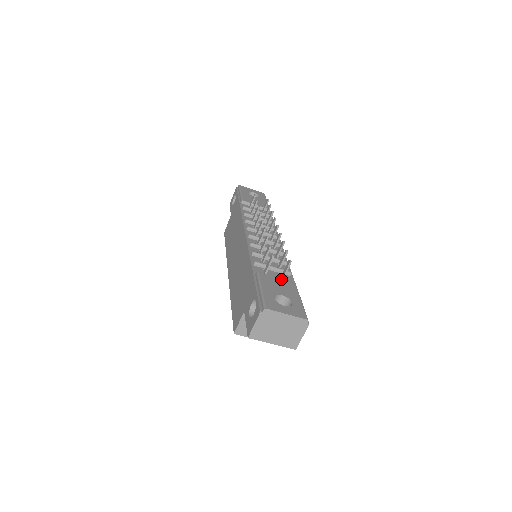
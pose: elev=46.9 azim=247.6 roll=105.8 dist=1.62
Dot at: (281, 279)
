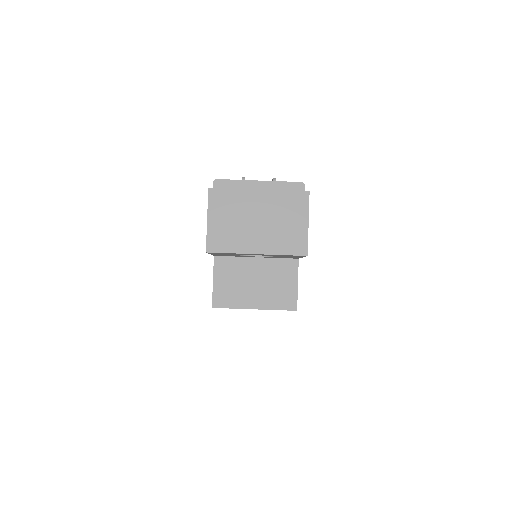
Dot at: occluded
